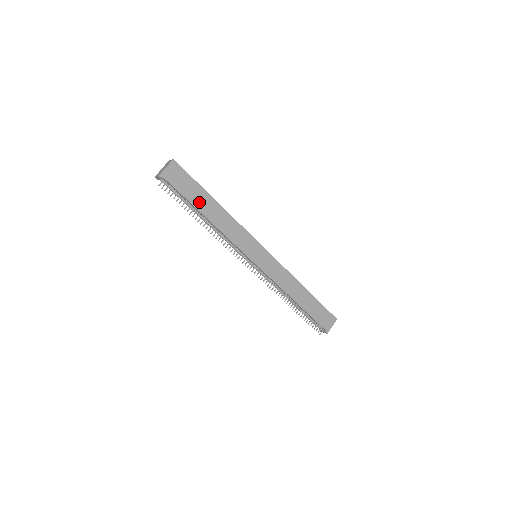
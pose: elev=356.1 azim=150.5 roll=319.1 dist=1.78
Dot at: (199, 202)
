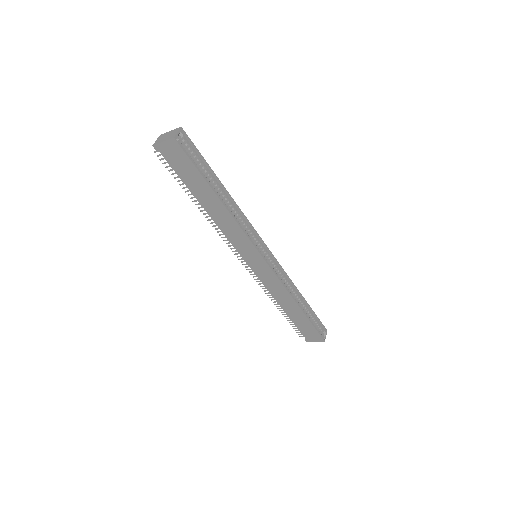
Dot at: (197, 189)
